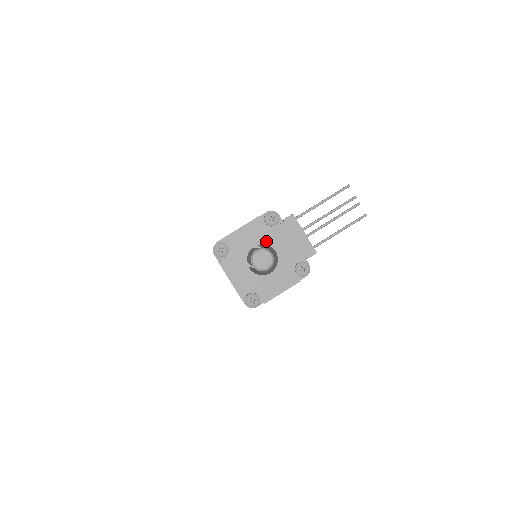
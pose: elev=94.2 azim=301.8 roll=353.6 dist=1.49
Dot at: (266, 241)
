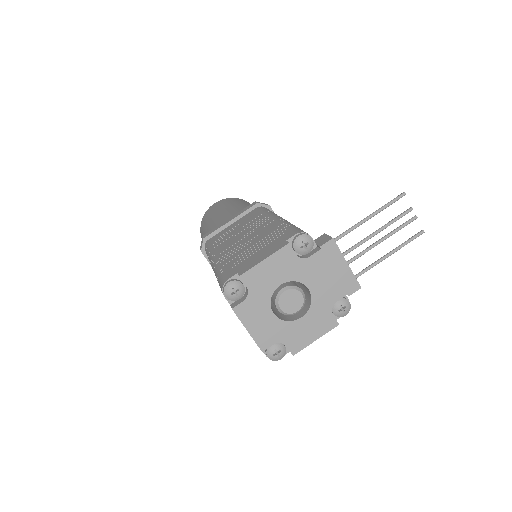
Dot at: (296, 277)
